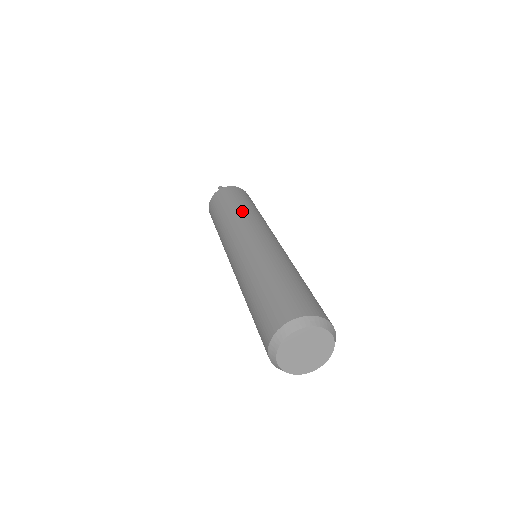
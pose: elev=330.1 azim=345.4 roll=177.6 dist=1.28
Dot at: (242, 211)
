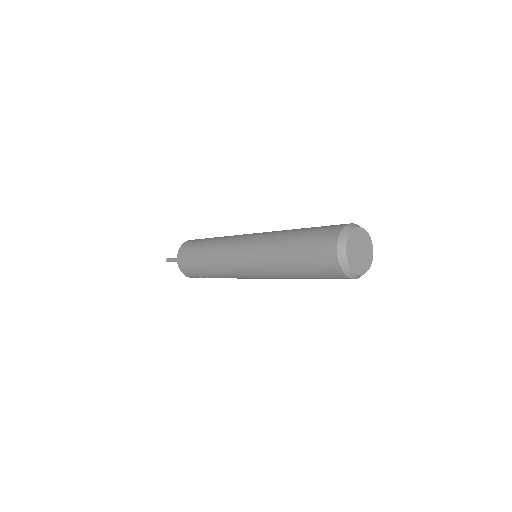
Dot at: occluded
